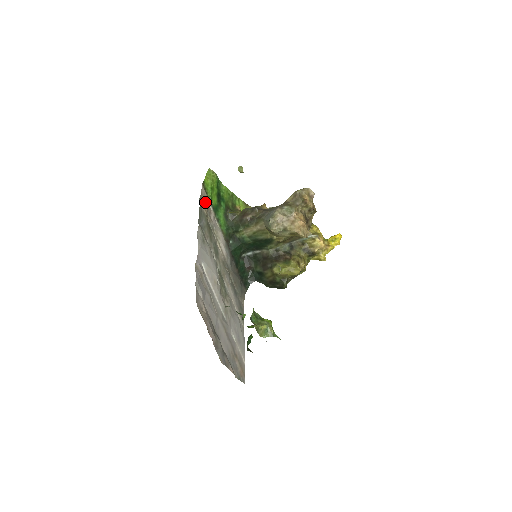
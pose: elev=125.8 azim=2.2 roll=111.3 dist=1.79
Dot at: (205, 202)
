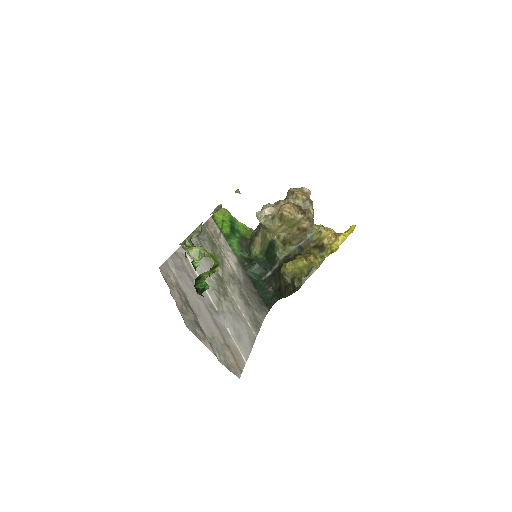
Dot at: (212, 227)
